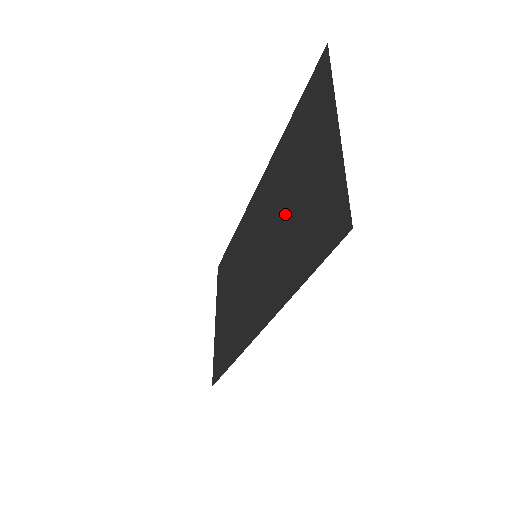
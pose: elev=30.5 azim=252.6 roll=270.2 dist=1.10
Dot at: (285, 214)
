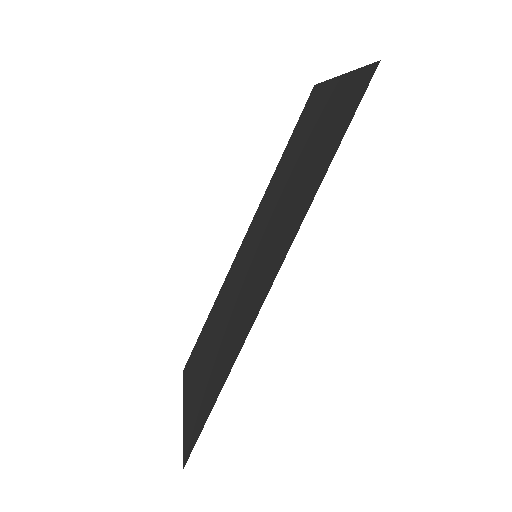
Dot at: (294, 178)
